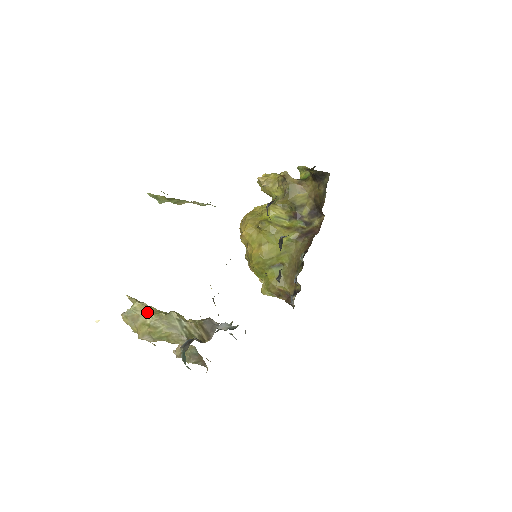
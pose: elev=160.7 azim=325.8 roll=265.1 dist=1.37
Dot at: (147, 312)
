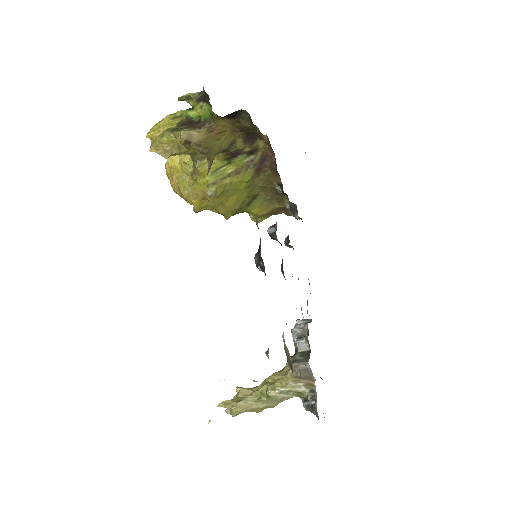
Dot at: (249, 405)
